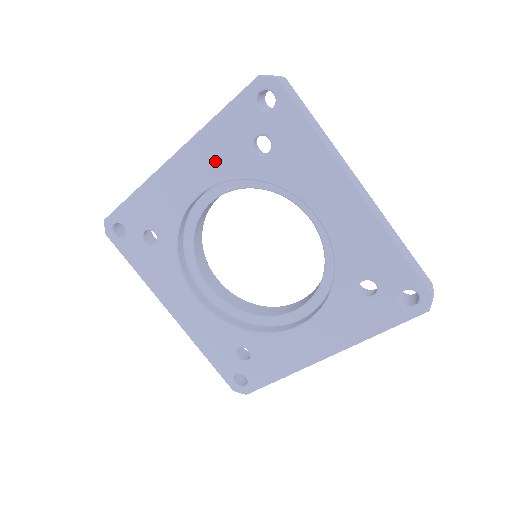
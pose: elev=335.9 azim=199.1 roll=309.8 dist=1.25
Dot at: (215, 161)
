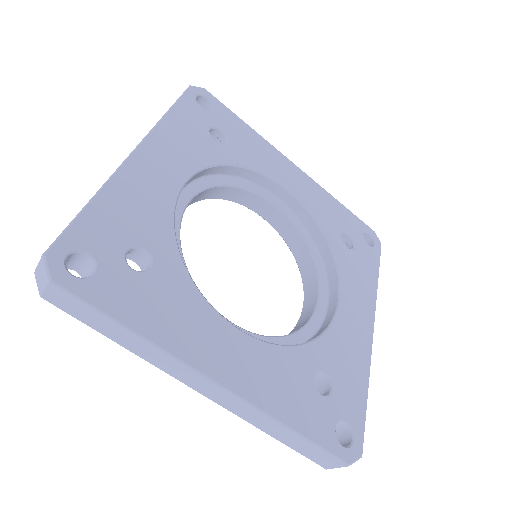
Dot at: (185, 150)
